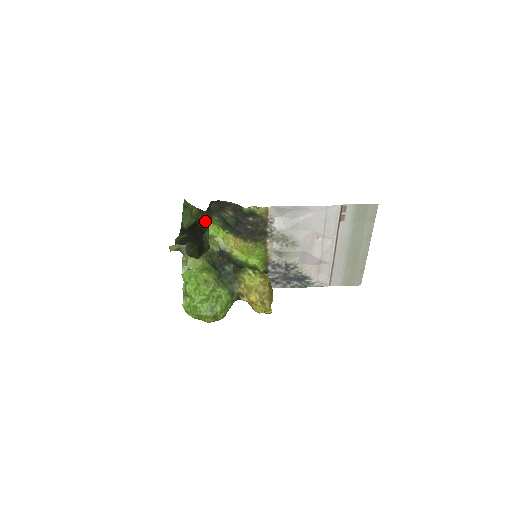
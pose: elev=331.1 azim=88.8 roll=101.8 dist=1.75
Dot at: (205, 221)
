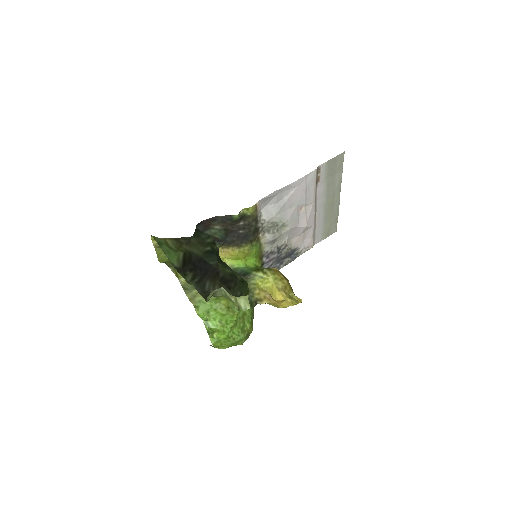
Dot at: (202, 249)
